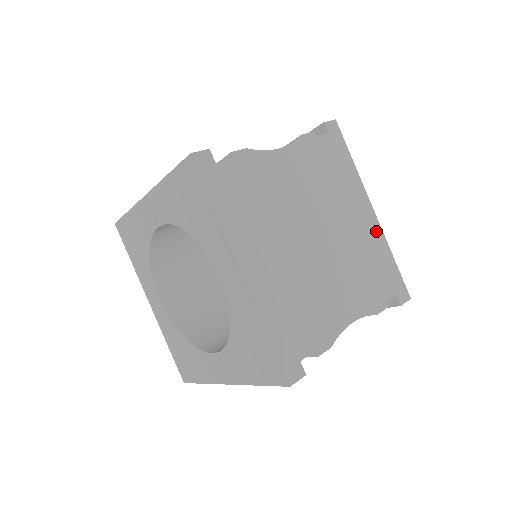
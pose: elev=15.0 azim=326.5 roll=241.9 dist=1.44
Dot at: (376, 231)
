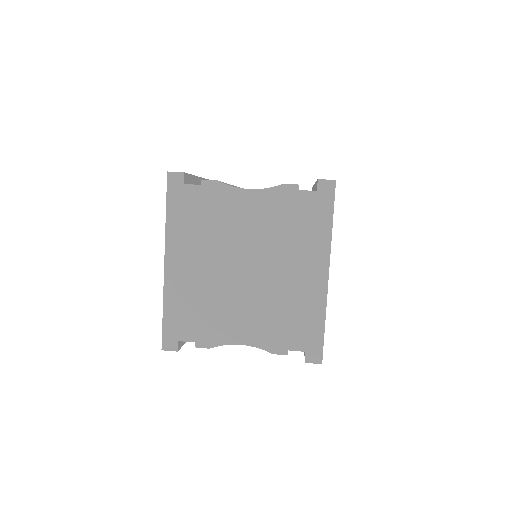
Dot at: (319, 293)
